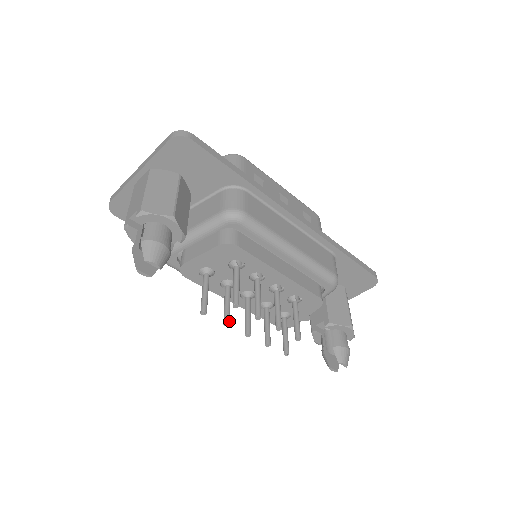
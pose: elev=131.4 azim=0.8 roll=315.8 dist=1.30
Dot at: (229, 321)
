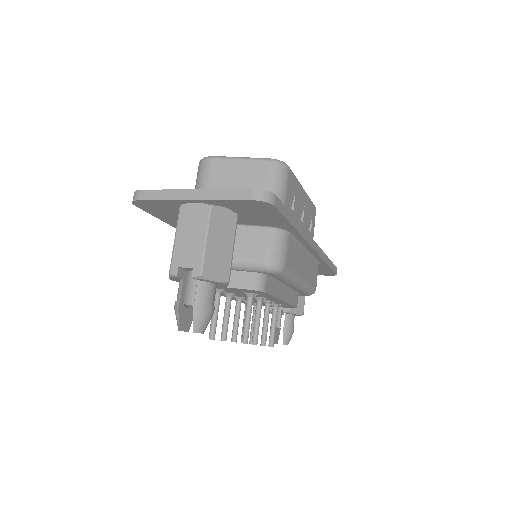
Dot at: (226, 338)
